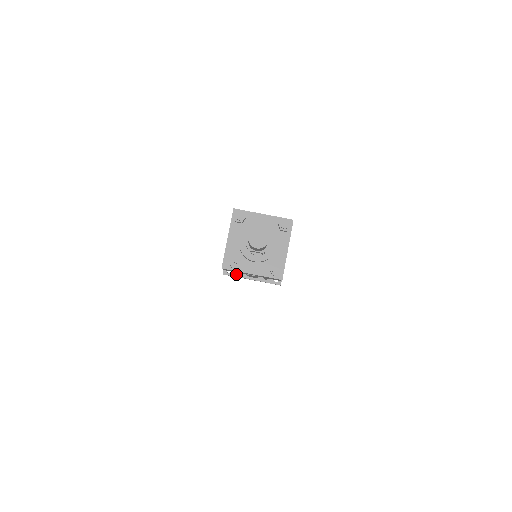
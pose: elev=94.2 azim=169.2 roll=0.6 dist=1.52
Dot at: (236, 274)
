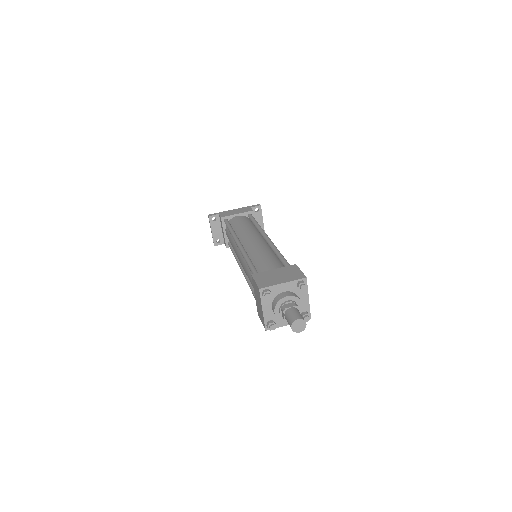
Dot at: (228, 246)
